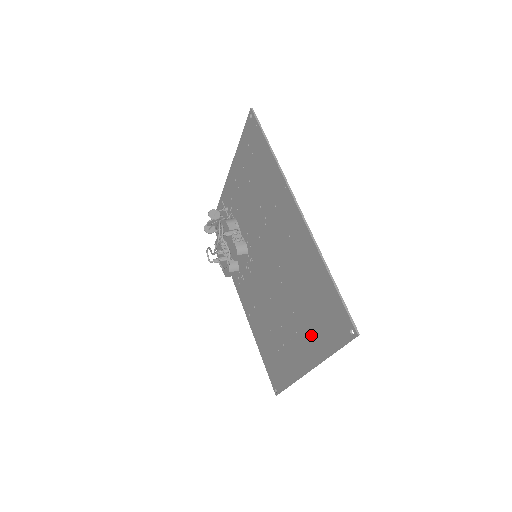
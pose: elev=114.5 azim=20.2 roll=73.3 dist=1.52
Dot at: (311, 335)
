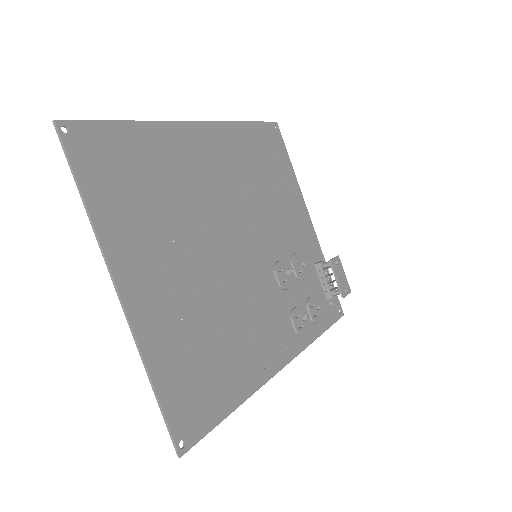
Dot at: (130, 229)
